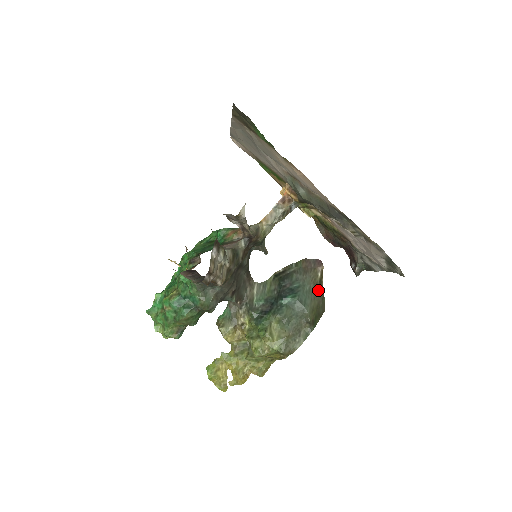
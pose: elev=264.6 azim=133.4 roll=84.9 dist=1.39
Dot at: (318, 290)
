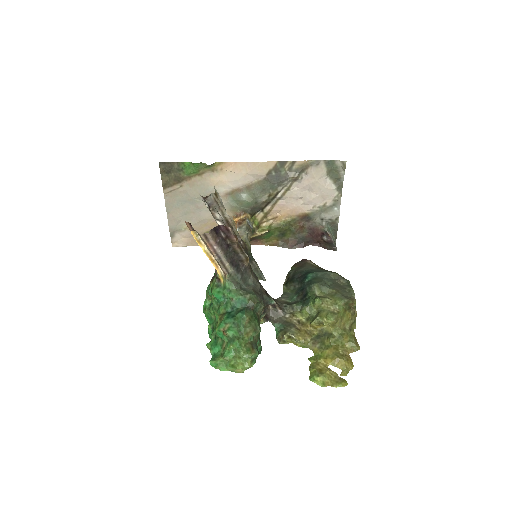
Dot at: (323, 269)
